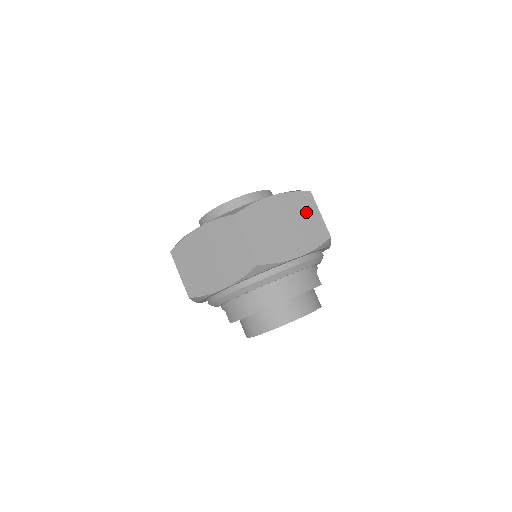
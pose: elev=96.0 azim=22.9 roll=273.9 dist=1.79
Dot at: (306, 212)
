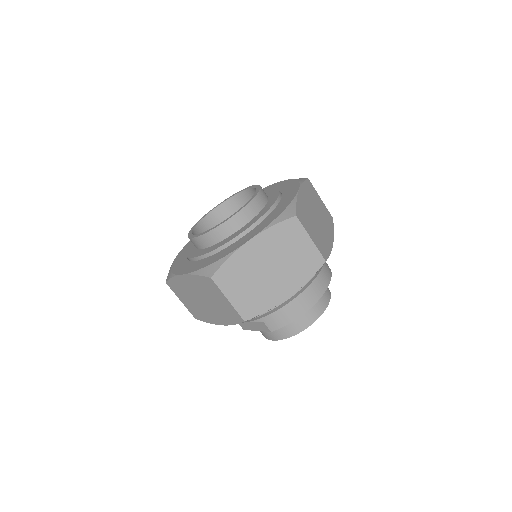
Dot at: (316, 199)
